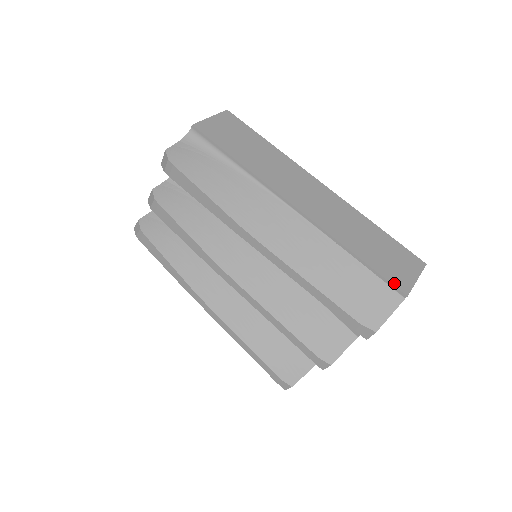
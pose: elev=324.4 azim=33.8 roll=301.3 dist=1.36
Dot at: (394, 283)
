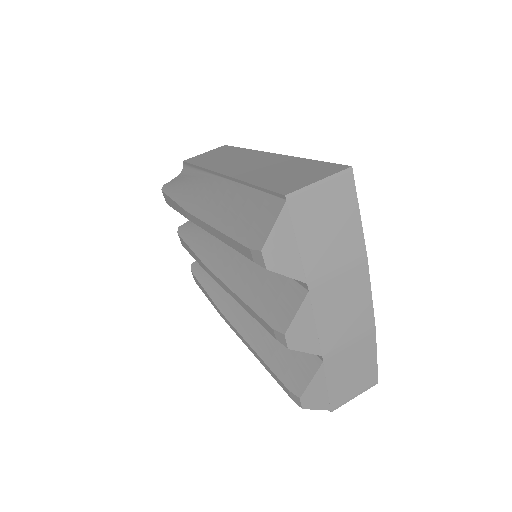
Dot at: (278, 190)
